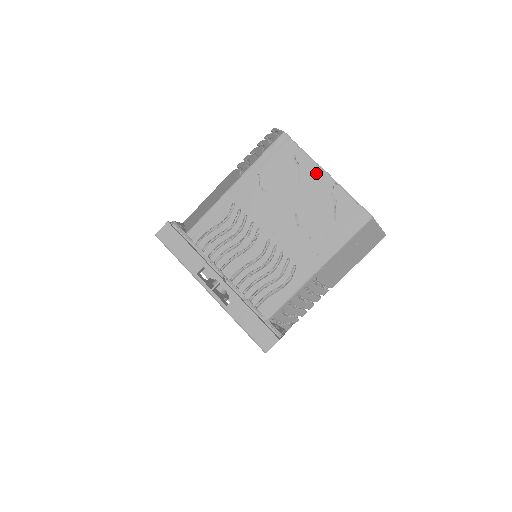
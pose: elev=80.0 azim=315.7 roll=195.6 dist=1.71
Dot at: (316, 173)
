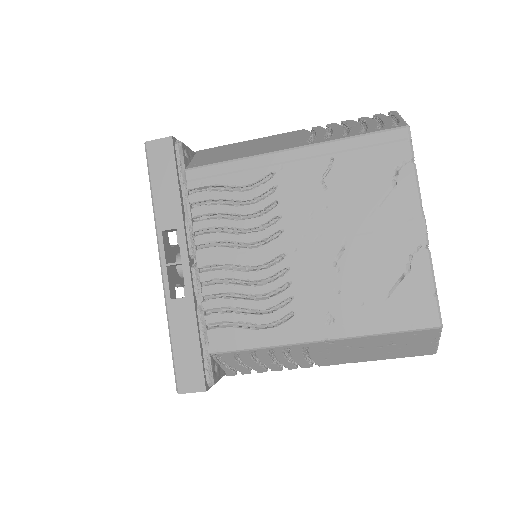
Dot at: (410, 213)
